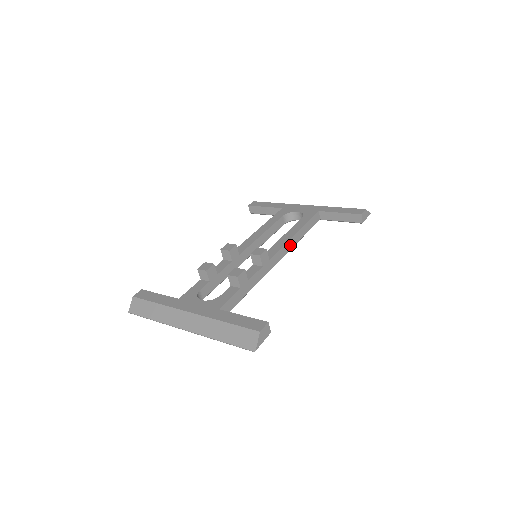
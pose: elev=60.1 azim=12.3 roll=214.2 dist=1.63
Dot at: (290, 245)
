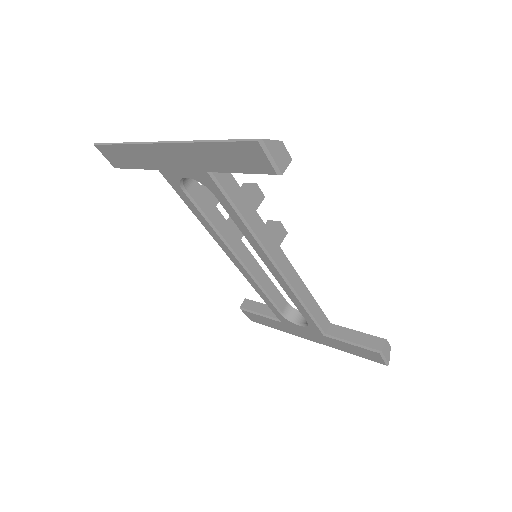
Dot at: (297, 285)
